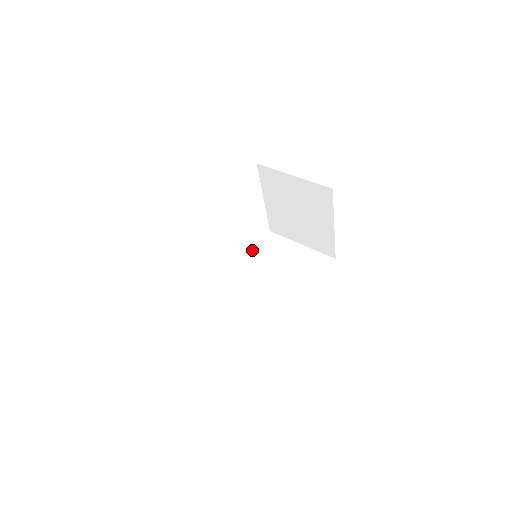
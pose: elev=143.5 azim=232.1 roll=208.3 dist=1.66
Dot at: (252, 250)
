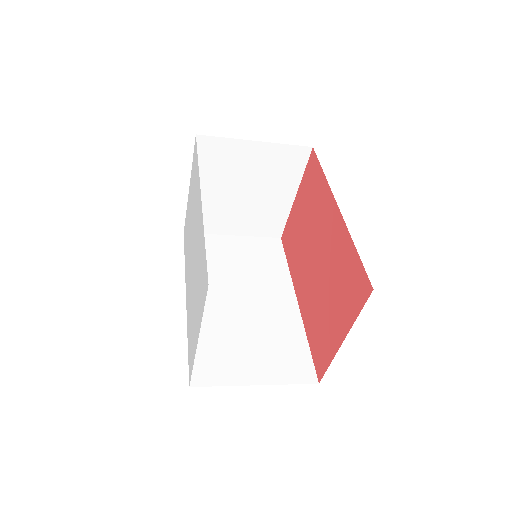
Dot at: occluded
